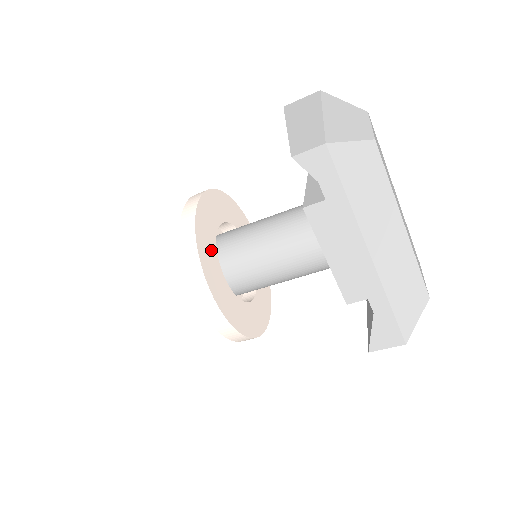
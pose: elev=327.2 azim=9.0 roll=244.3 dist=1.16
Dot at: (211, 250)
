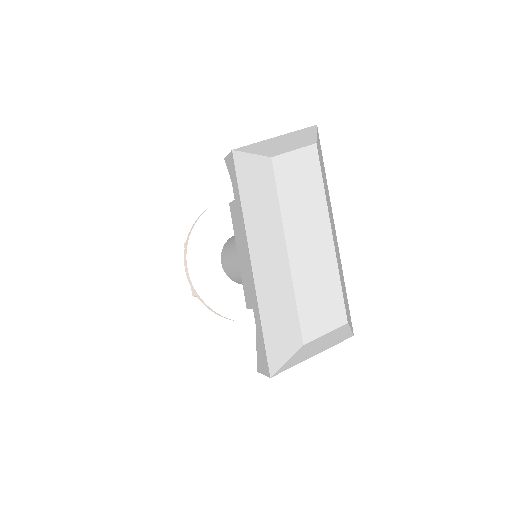
Dot at: (216, 230)
